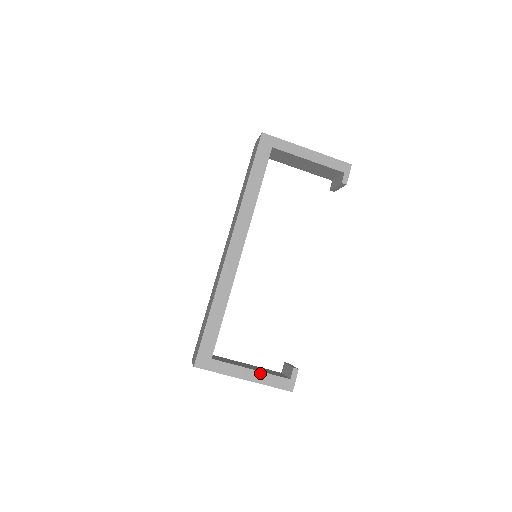
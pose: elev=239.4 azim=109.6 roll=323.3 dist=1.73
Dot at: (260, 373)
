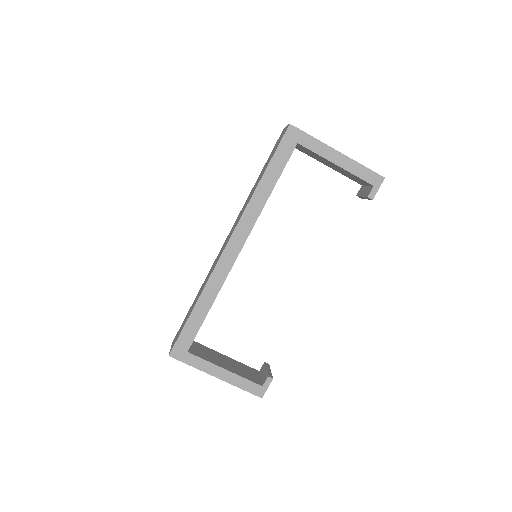
Dot at: (233, 375)
